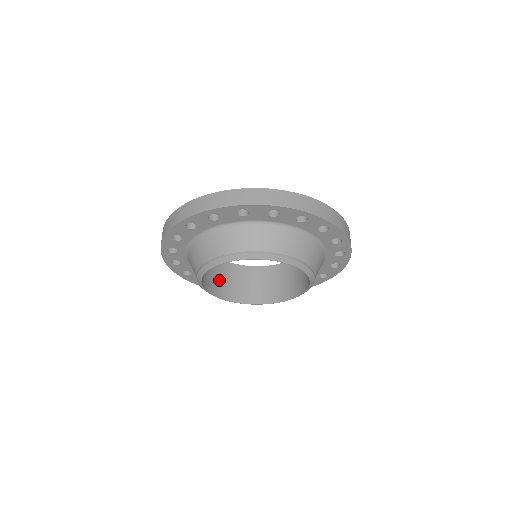
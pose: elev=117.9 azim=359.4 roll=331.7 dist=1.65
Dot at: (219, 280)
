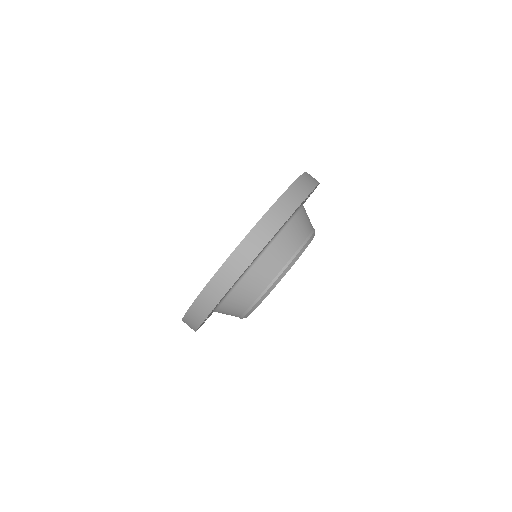
Dot at: occluded
